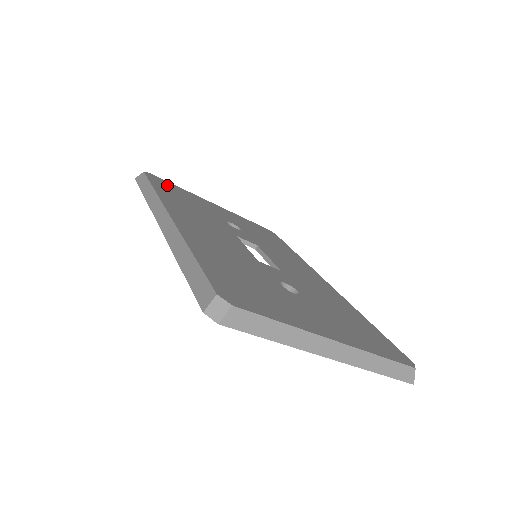
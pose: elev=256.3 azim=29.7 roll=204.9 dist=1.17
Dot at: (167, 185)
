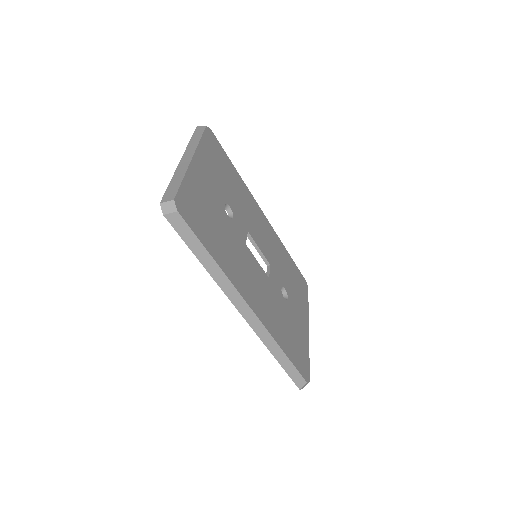
Dot at: (192, 209)
